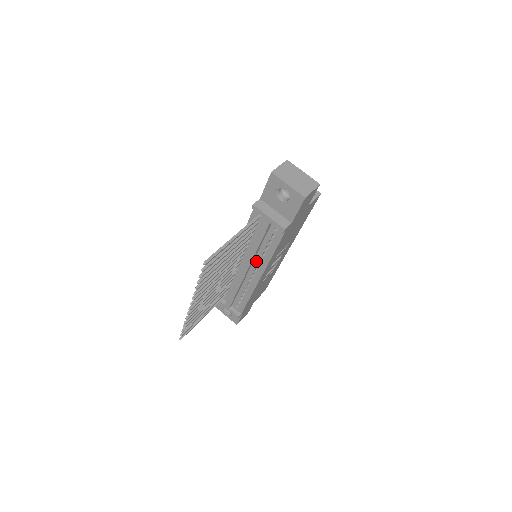
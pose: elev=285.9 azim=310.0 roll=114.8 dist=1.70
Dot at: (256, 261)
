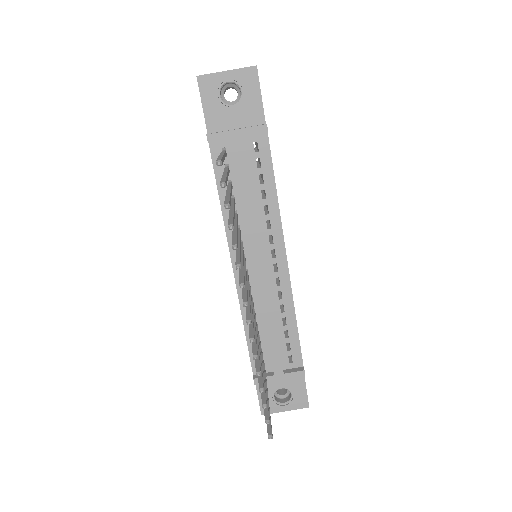
Dot at: (264, 236)
